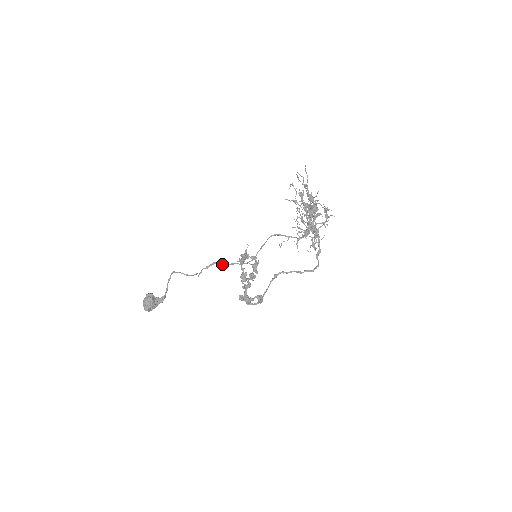
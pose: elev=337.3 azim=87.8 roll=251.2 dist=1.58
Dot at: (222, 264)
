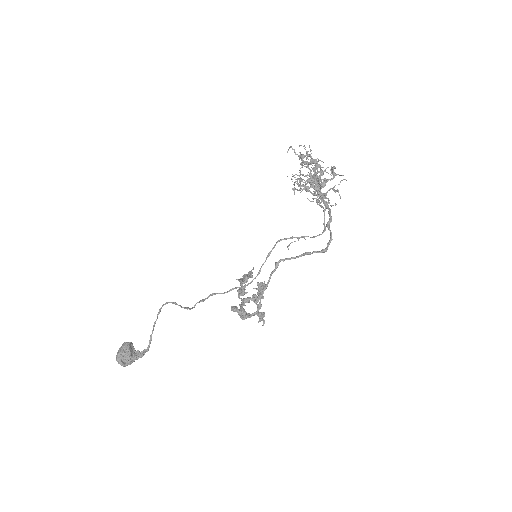
Dot at: (220, 293)
